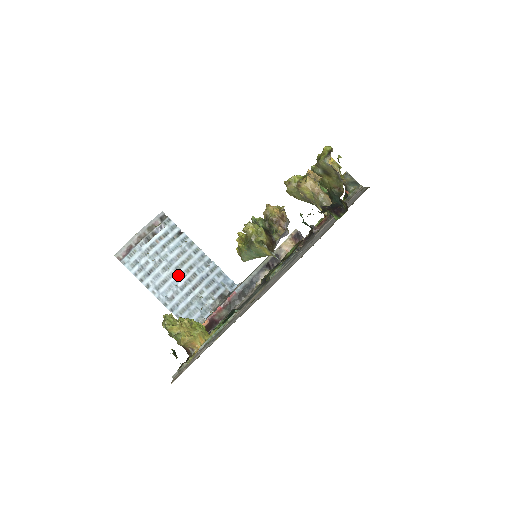
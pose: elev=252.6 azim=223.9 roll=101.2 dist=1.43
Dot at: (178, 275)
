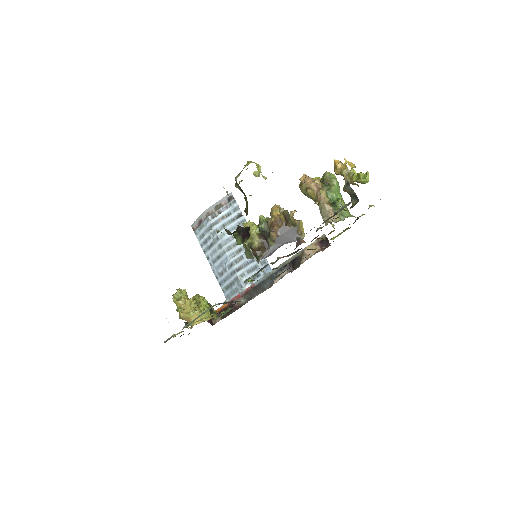
Dot at: (228, 254)
